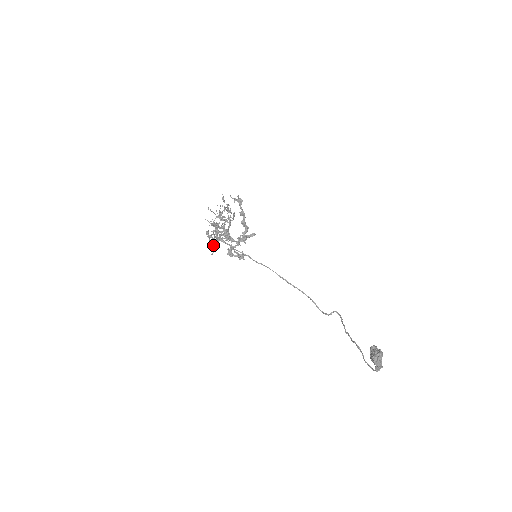
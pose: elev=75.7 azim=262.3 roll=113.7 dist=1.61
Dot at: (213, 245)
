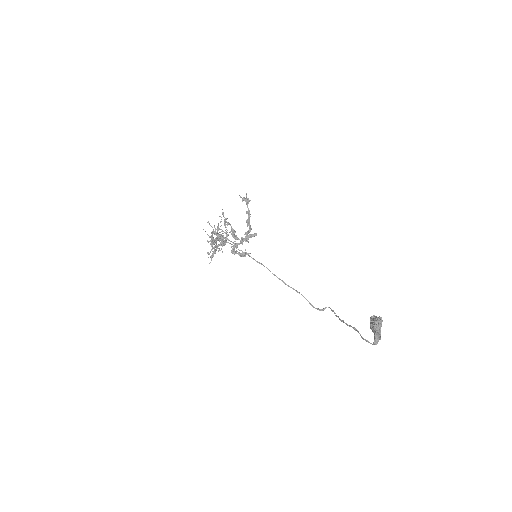
Dot at: occluded
